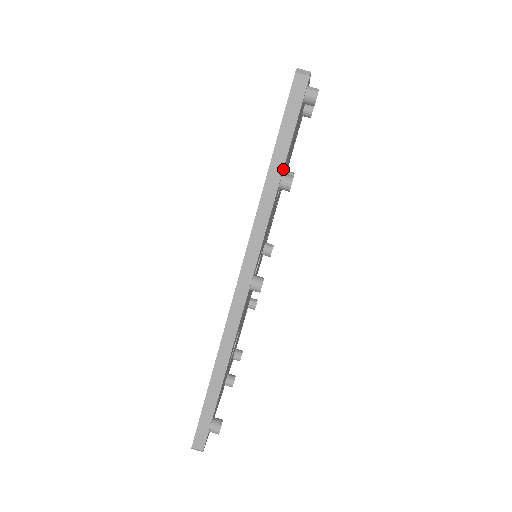
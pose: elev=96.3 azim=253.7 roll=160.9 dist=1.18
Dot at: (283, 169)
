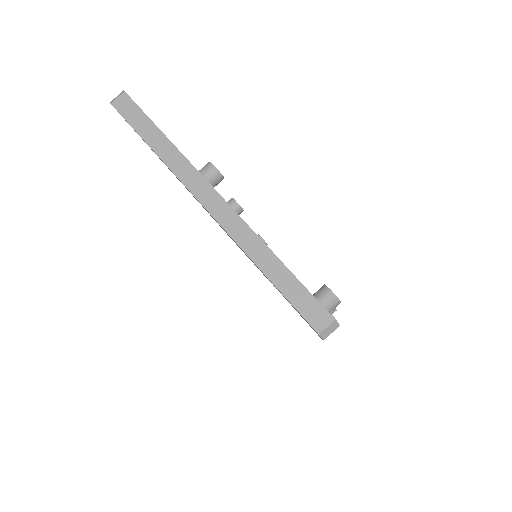
Dot at: occluded
